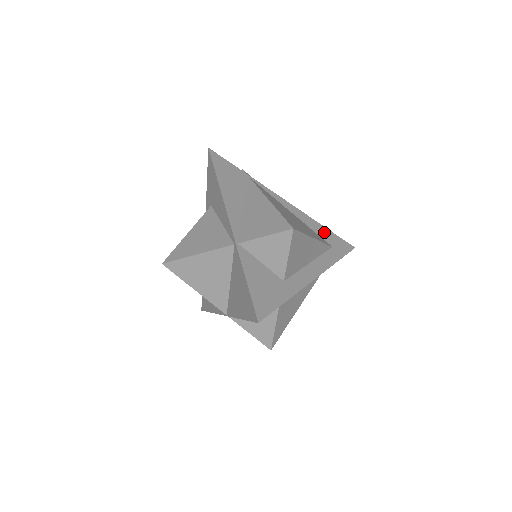
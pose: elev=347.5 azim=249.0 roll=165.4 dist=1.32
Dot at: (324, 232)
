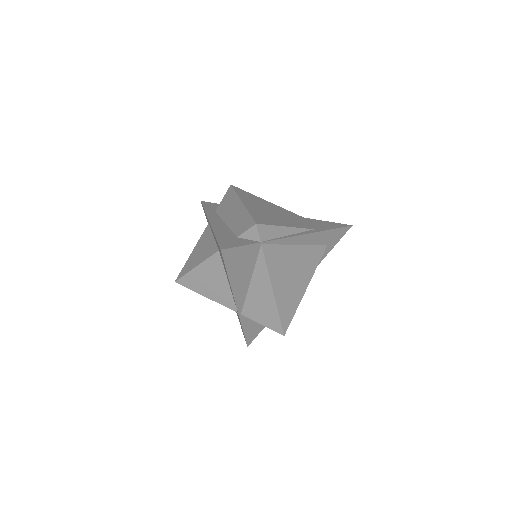
Dot at: (325, 237)
